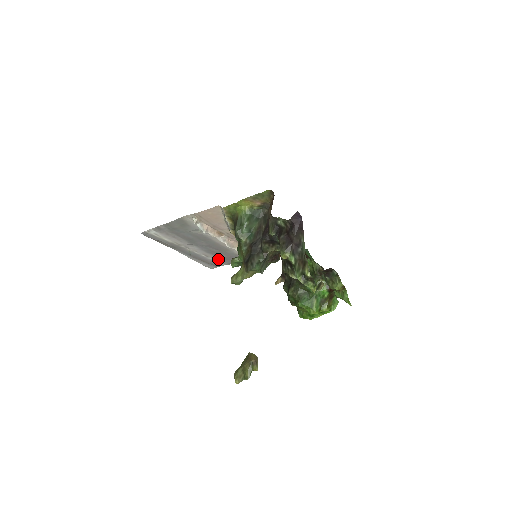
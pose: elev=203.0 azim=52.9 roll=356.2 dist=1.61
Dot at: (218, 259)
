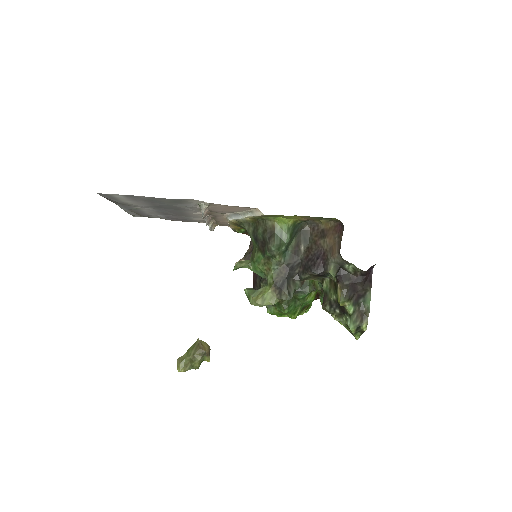
Dot at: (160, 216)
